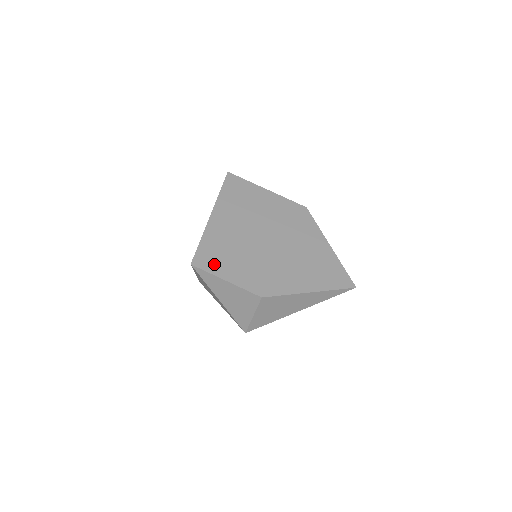
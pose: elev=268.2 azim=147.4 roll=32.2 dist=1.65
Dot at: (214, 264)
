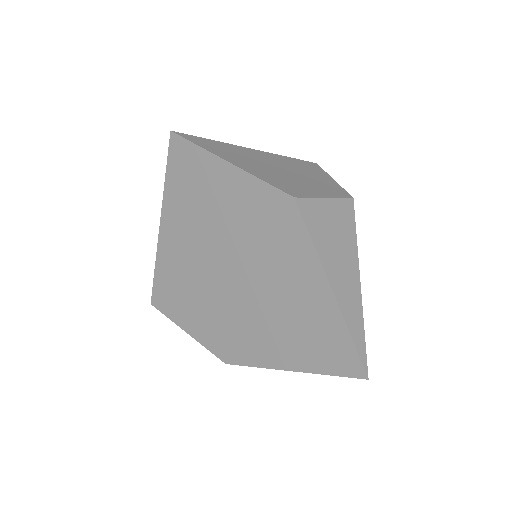
Dot at: (172, 307)
